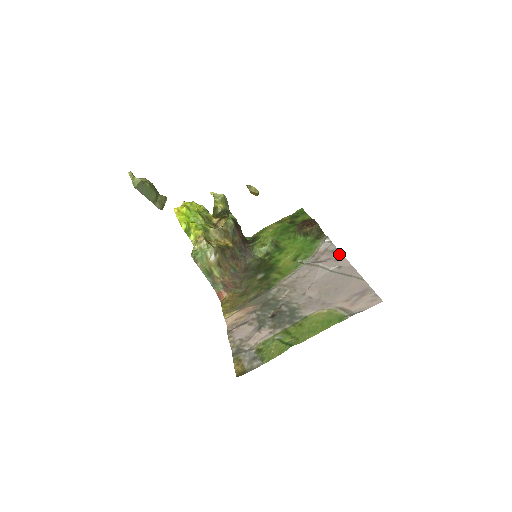
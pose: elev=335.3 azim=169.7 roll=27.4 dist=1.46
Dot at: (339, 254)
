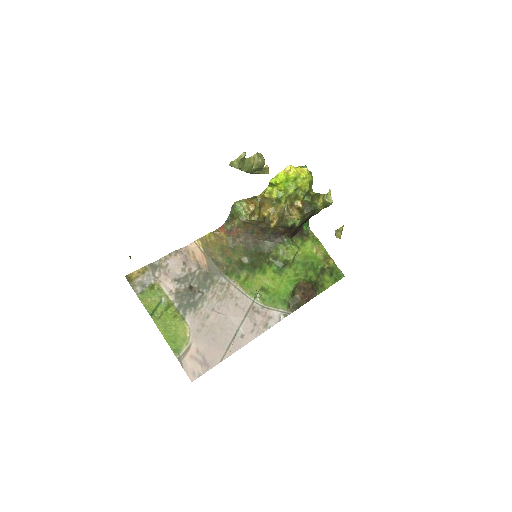
Dot at: (259, 333)
